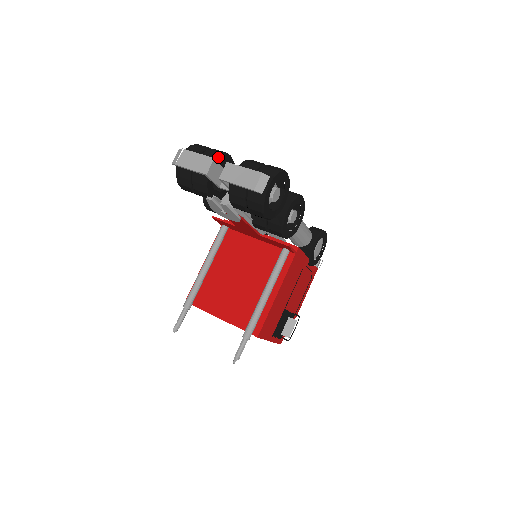
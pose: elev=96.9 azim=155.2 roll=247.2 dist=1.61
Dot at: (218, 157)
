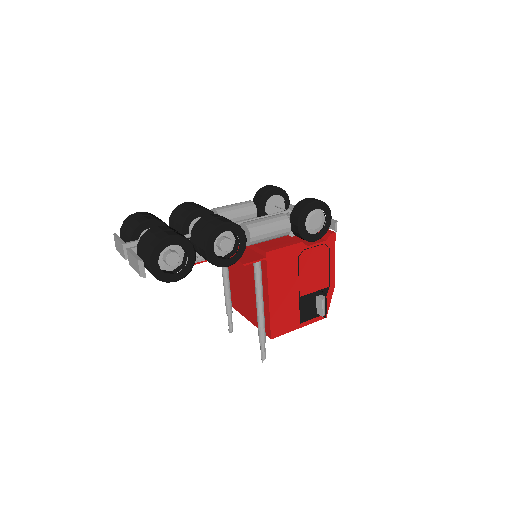
Dot at: (132, 234)
